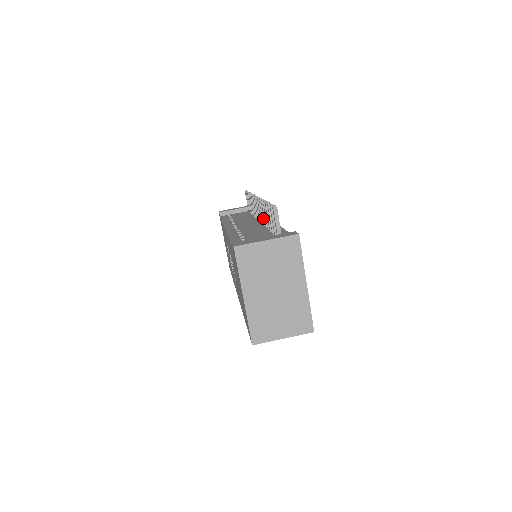
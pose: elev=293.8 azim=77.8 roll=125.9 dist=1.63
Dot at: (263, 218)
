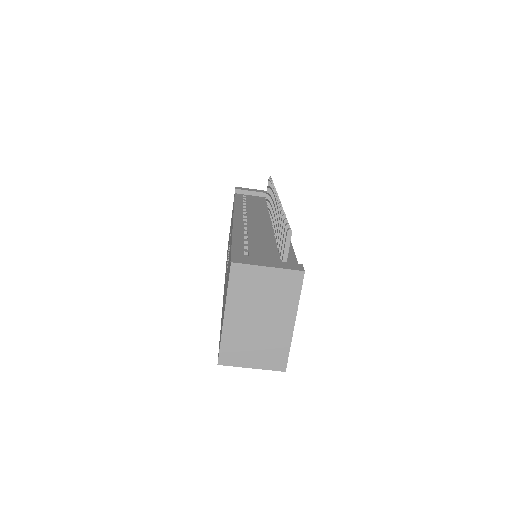
Dot at: occluded
